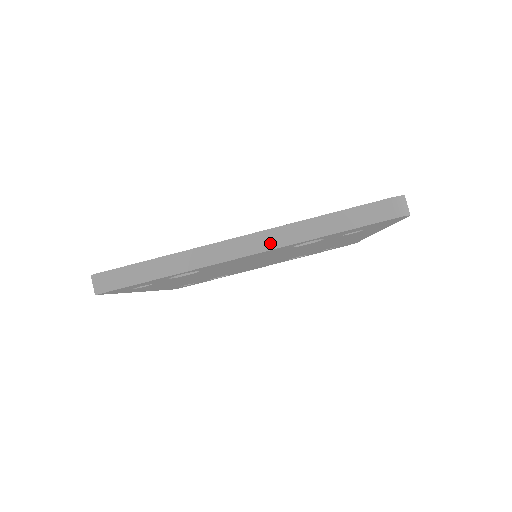
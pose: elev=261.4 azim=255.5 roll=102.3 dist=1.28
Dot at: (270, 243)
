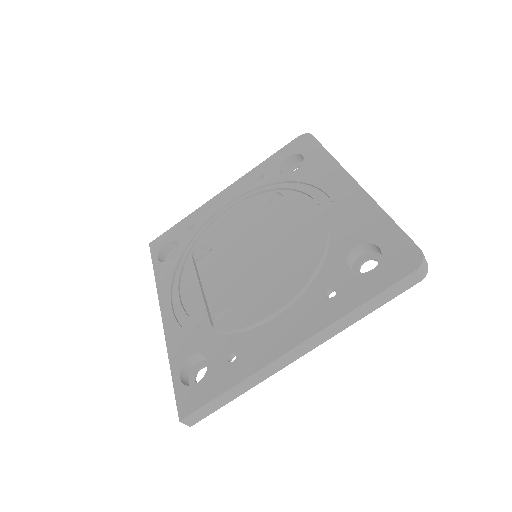
Dot at: (319, 341)
